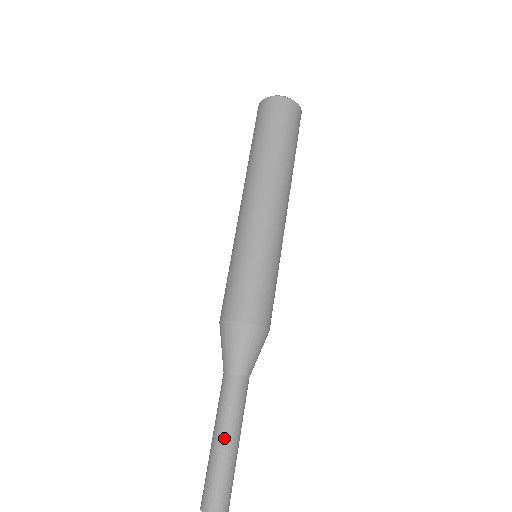
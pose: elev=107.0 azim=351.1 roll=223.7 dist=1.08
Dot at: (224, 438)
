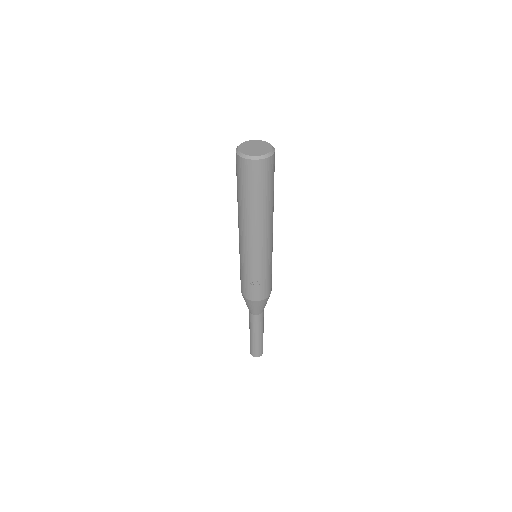
Dot at: (261, 335)
